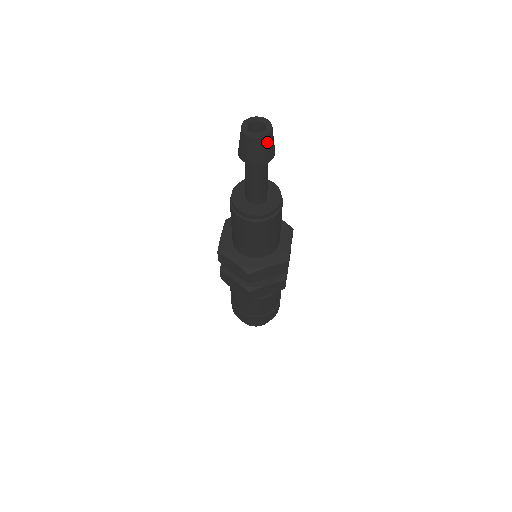
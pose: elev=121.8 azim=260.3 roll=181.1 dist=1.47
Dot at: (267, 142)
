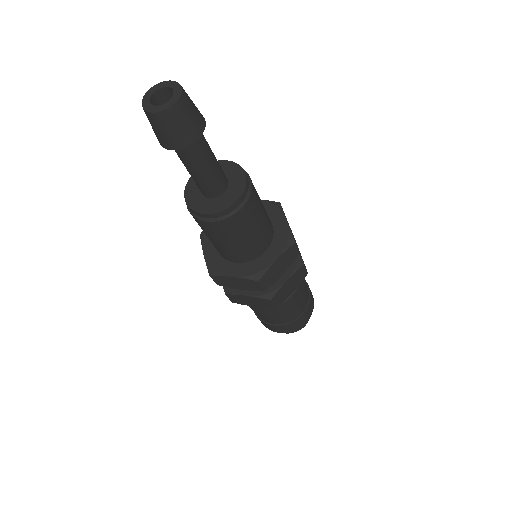
Dot at: (166, 121)
